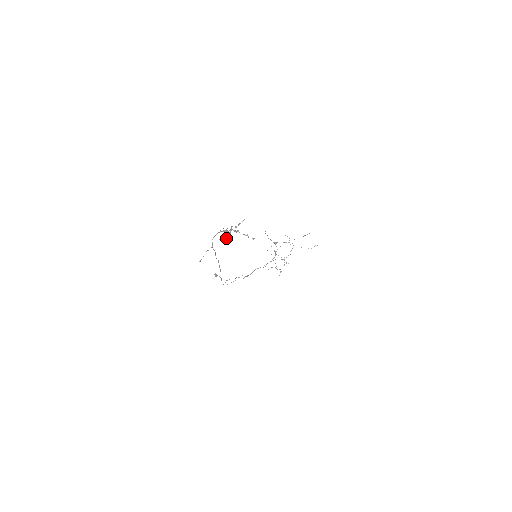
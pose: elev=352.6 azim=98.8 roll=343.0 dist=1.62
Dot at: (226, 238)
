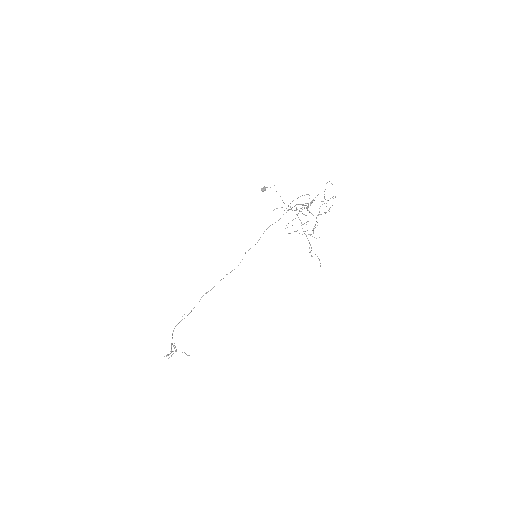
Dot at: (171, 356)
